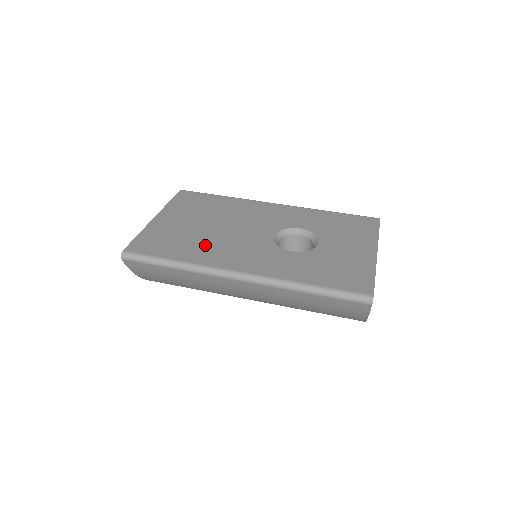
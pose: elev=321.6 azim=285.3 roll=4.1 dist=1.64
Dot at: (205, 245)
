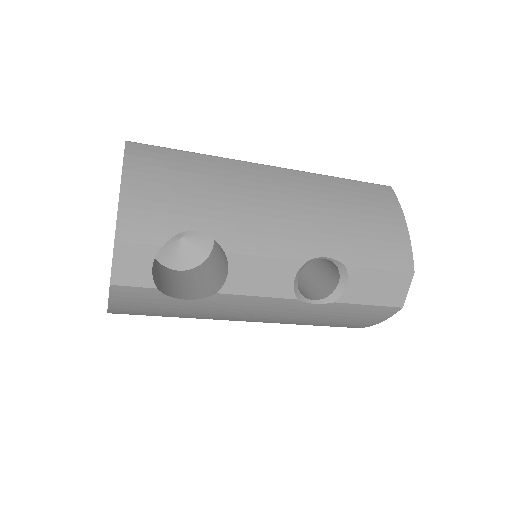
Dot at: occluded
